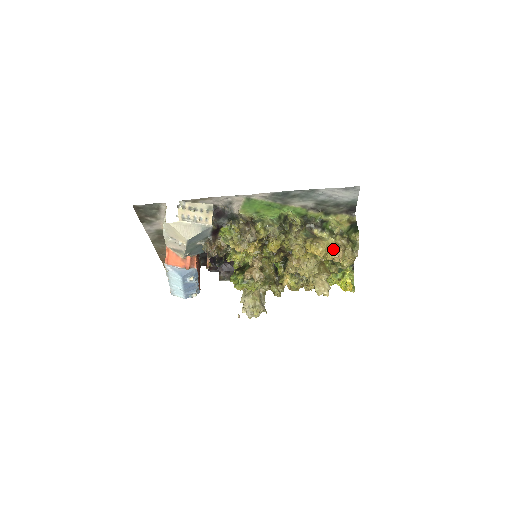
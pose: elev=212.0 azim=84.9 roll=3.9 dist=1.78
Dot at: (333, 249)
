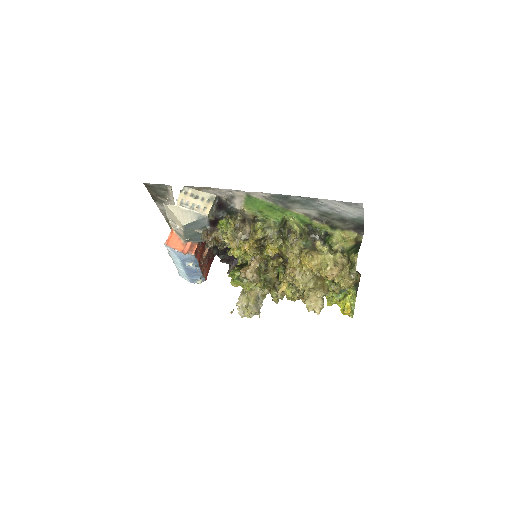
Dot at: (327, 266)
